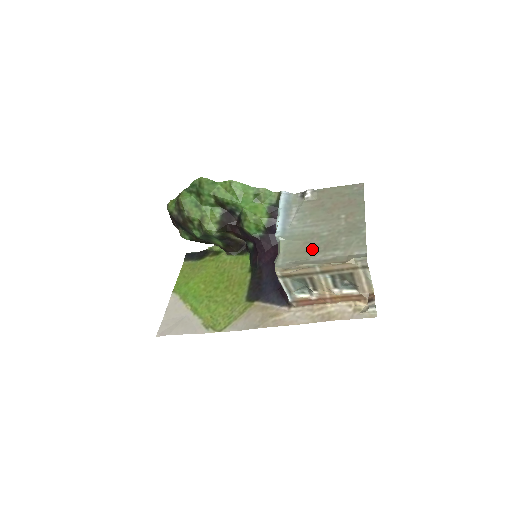
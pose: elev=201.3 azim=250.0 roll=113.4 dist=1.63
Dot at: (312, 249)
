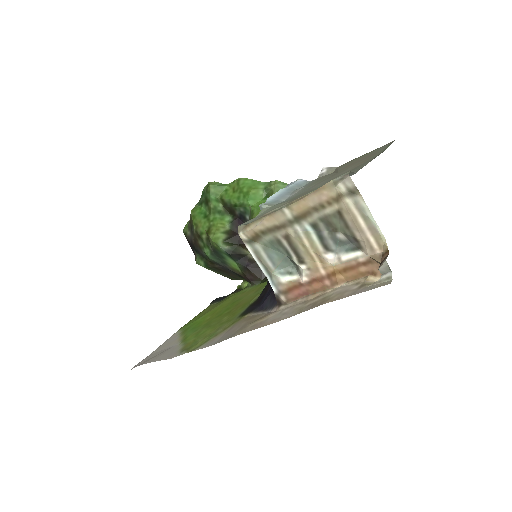
Dot at: occluded
